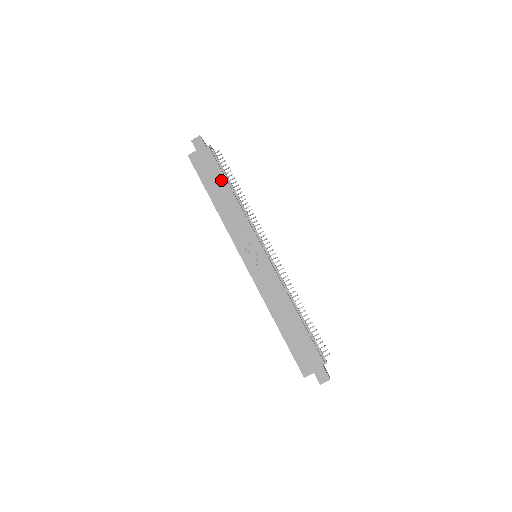
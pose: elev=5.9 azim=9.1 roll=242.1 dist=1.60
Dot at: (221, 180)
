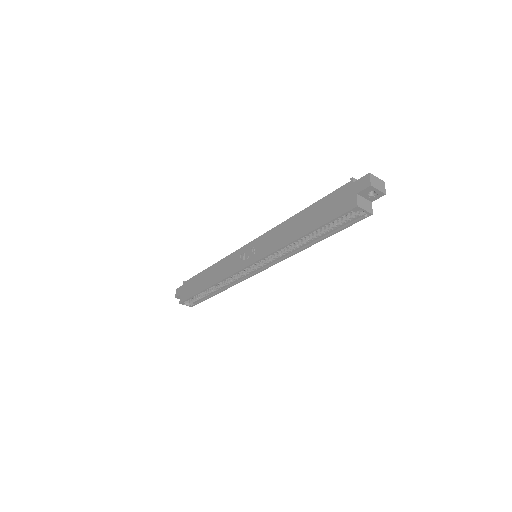
Dot at: (200, 276)
